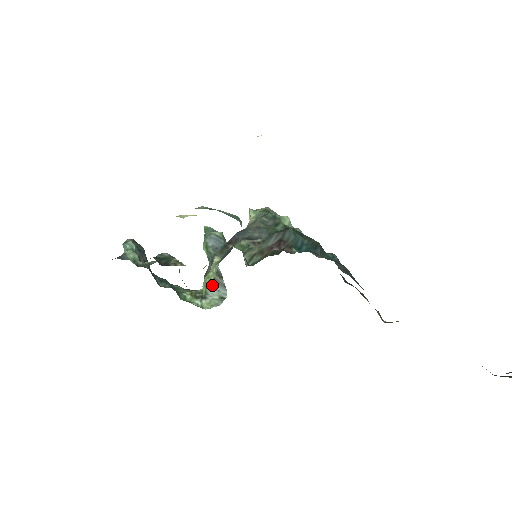
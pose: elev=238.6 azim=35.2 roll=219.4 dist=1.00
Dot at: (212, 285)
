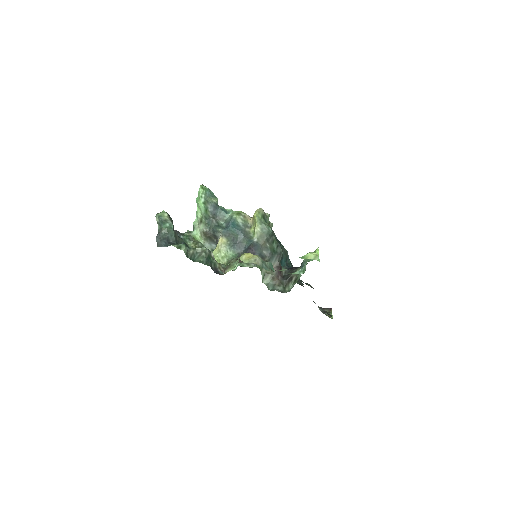
Dot at: (208, 242)
